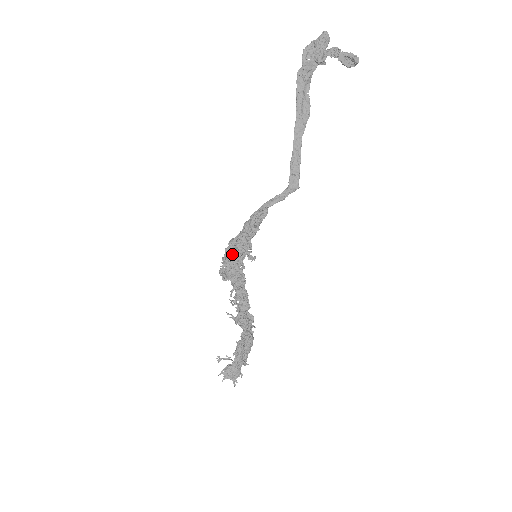
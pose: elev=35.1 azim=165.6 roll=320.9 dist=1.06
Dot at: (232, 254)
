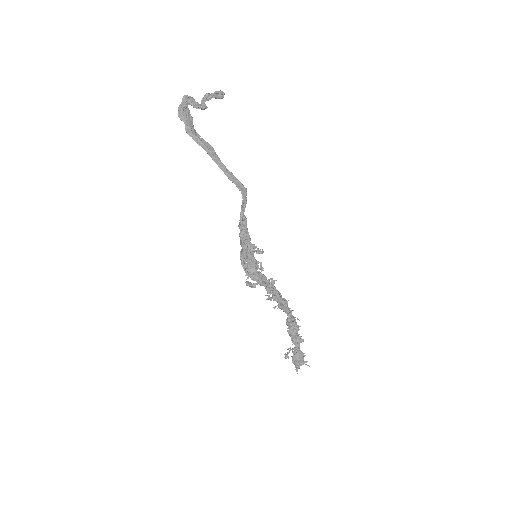
Dot at: (248, 263)
